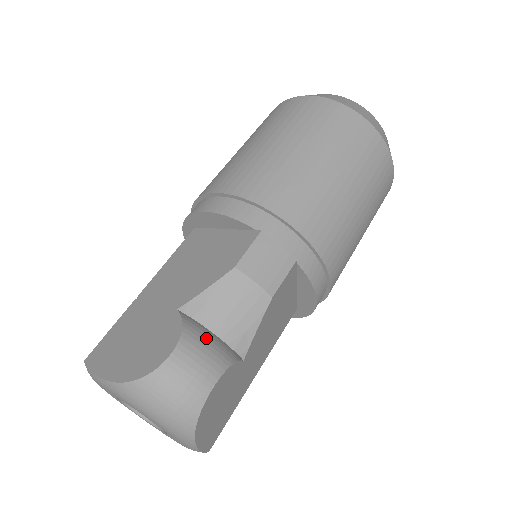
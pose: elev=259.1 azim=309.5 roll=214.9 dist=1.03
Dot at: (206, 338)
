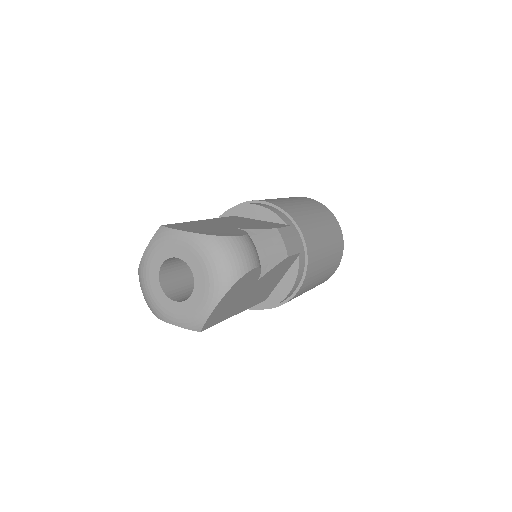
Dot at: (255, 247)
